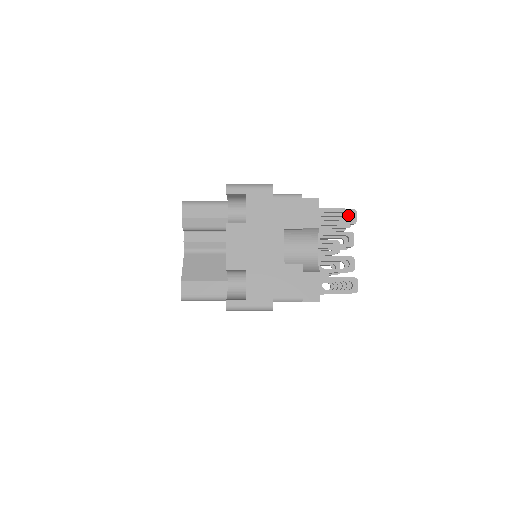
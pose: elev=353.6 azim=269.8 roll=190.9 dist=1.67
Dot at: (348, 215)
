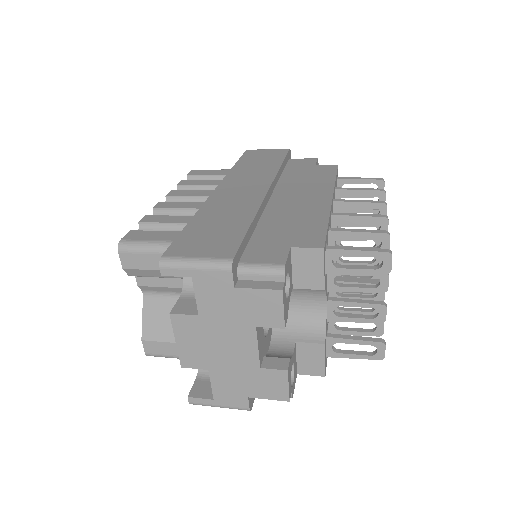
Dot at: (385, 236)
